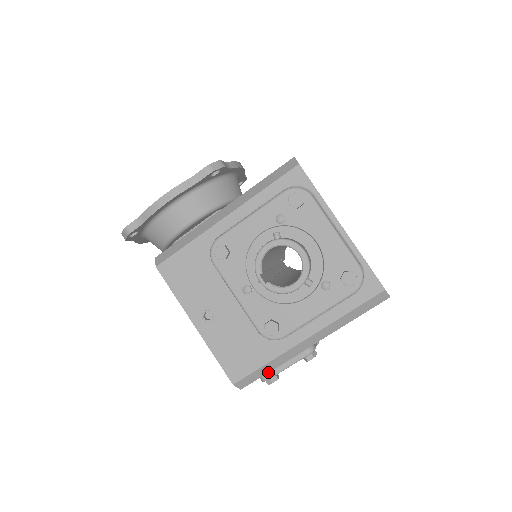
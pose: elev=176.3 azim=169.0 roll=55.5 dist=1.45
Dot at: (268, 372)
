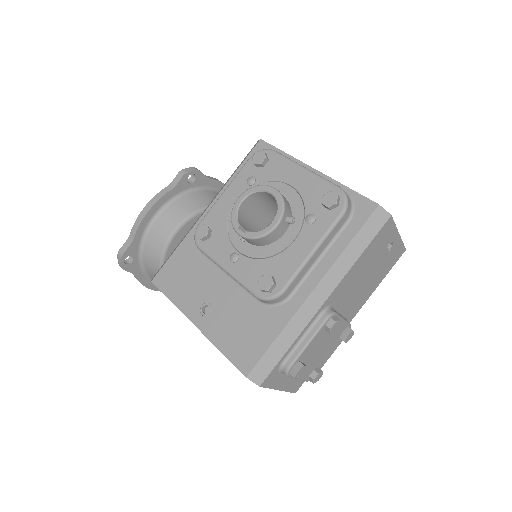
Dot at: (285, 352)
